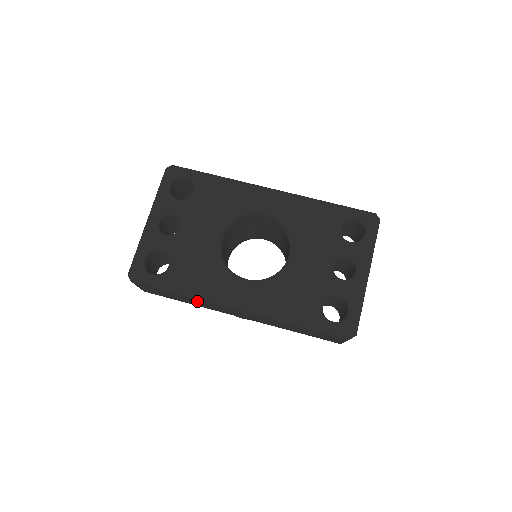
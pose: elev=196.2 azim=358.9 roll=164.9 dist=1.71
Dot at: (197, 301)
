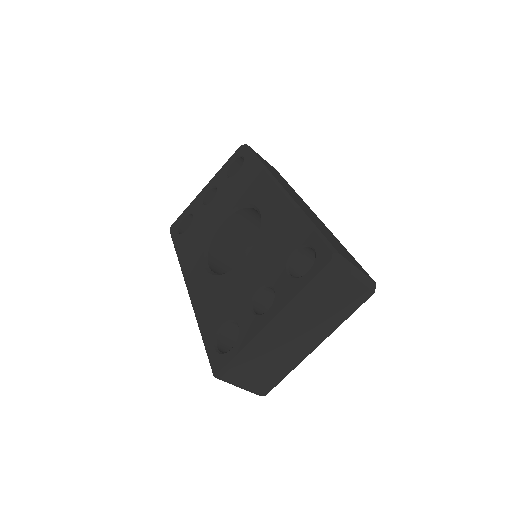
Dot at: occluded
